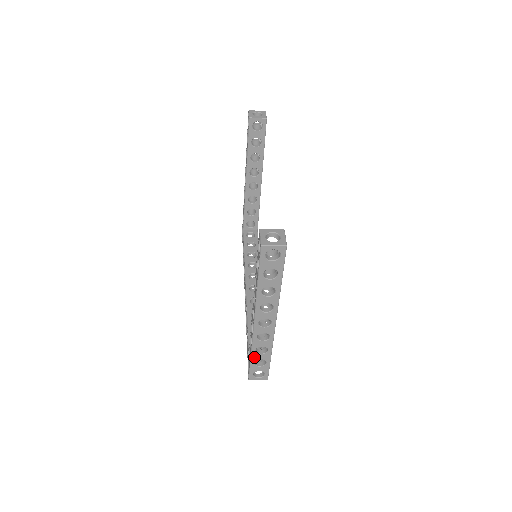
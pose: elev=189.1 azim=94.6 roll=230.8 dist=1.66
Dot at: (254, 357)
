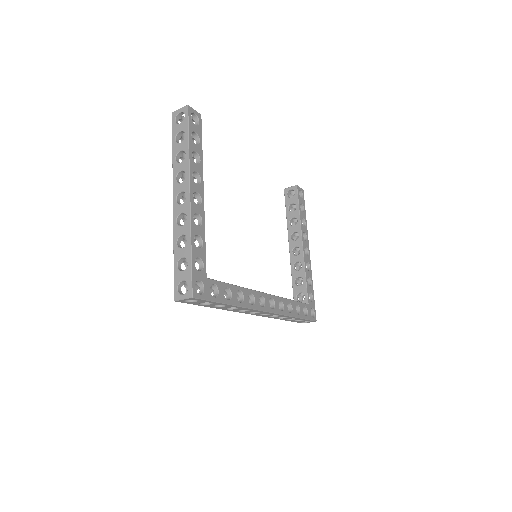
Dot at: (176, 255)
